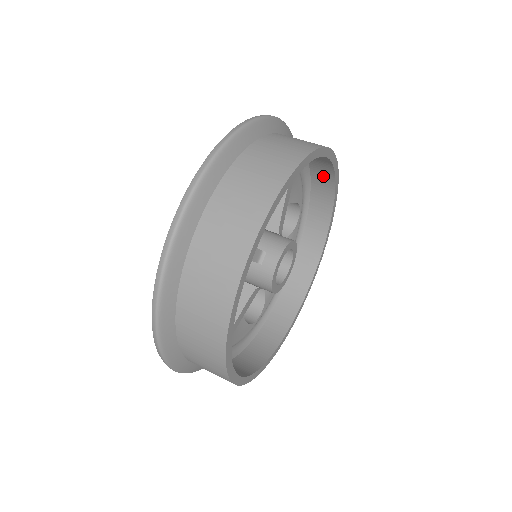
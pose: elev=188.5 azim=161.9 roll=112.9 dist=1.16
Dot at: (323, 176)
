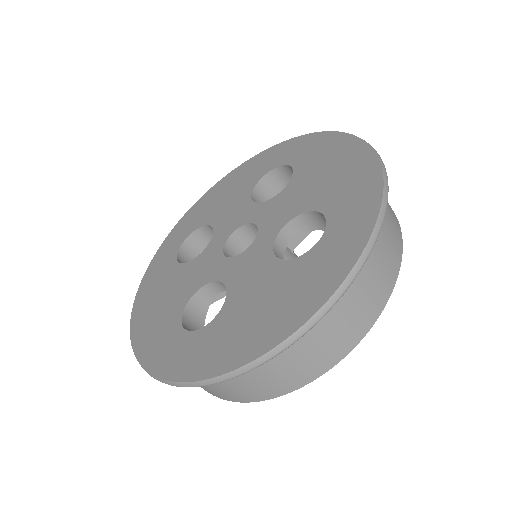
Dot at: occluded
